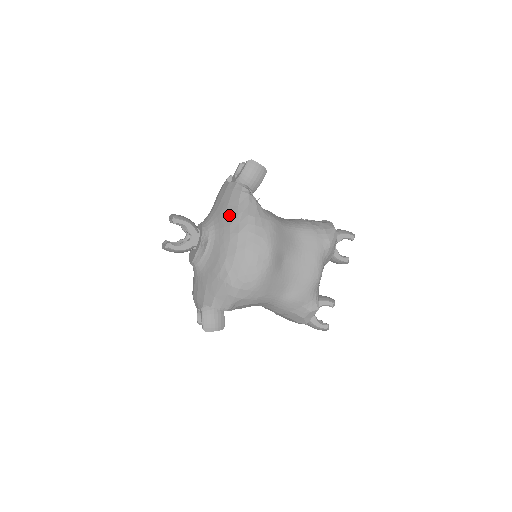
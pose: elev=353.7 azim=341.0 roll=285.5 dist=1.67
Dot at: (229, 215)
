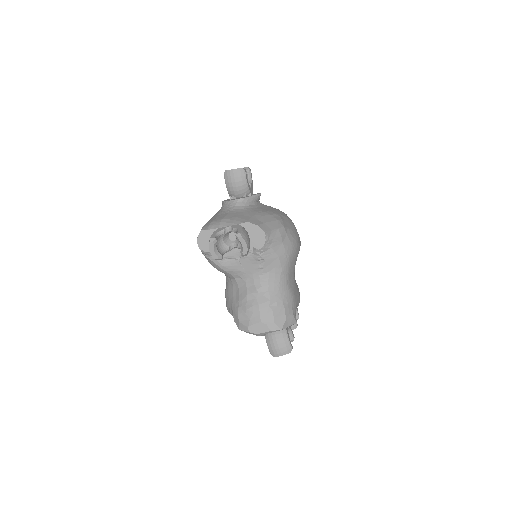
Dot at: occluded
